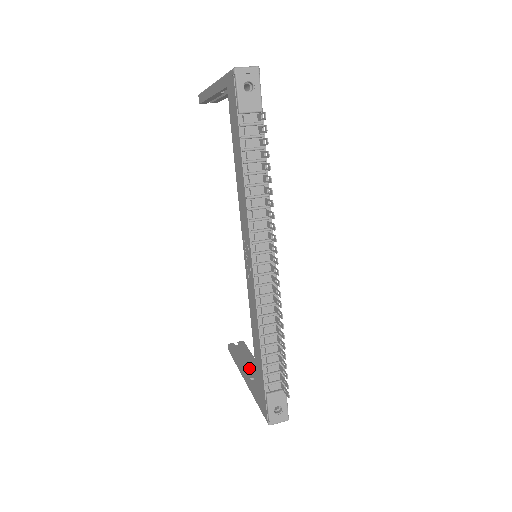
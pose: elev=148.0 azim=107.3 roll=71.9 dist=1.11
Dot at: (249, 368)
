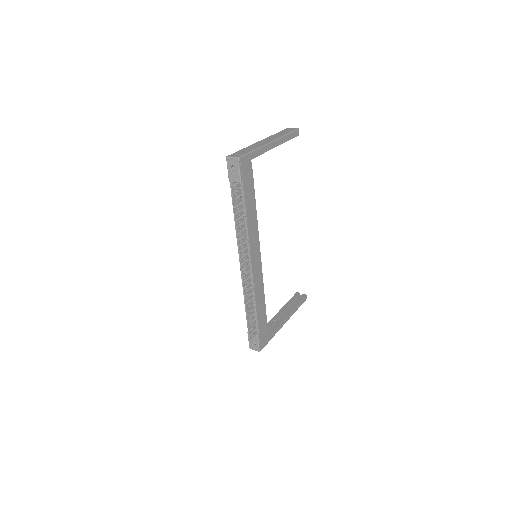
Dot at: (284, 313)
